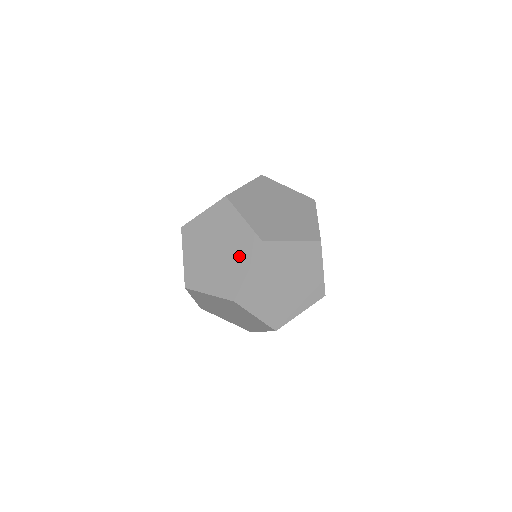
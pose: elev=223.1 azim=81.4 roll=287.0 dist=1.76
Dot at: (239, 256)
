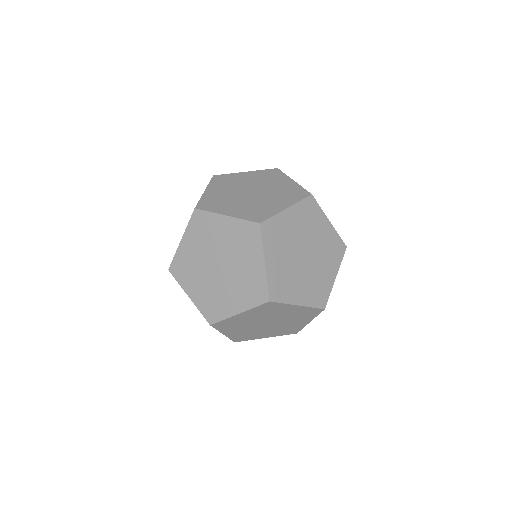
Dot at: occluded
